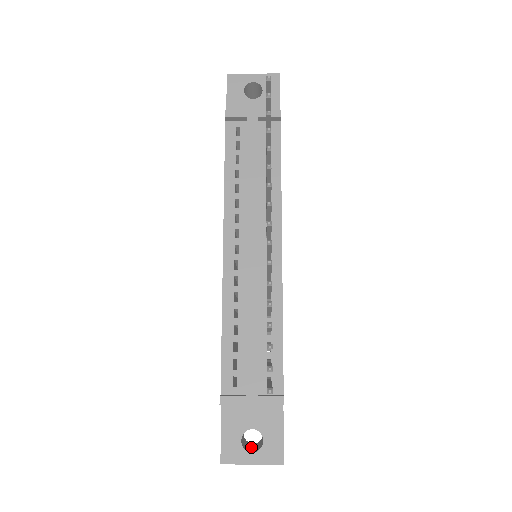
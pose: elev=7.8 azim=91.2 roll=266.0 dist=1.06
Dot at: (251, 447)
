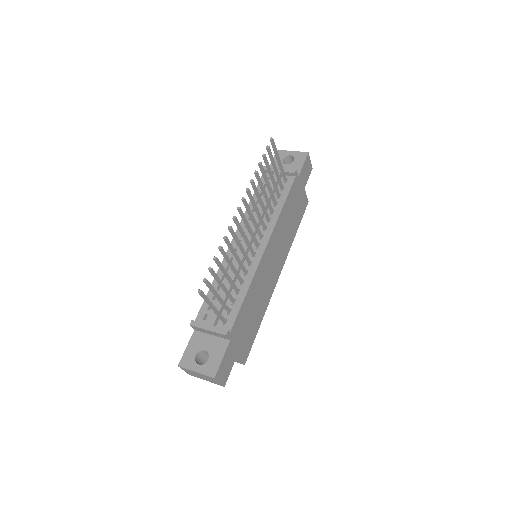
Dot at: occluded
